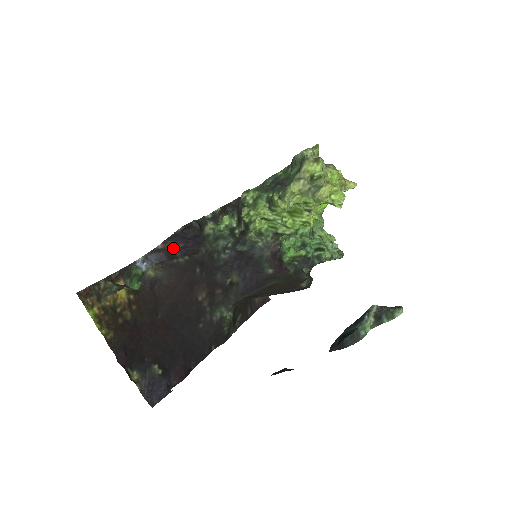
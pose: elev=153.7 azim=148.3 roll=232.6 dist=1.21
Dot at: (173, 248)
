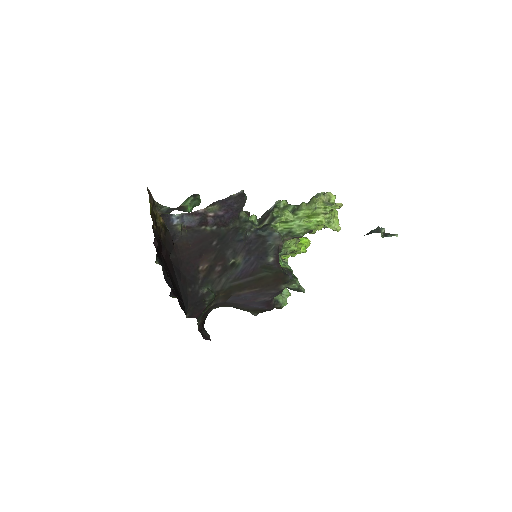
Dot at: (212, 214)
